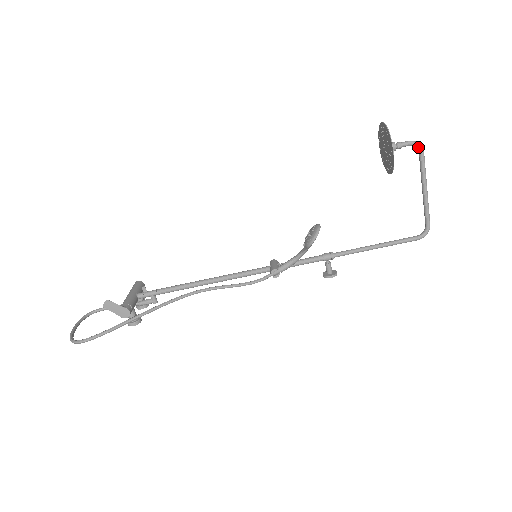
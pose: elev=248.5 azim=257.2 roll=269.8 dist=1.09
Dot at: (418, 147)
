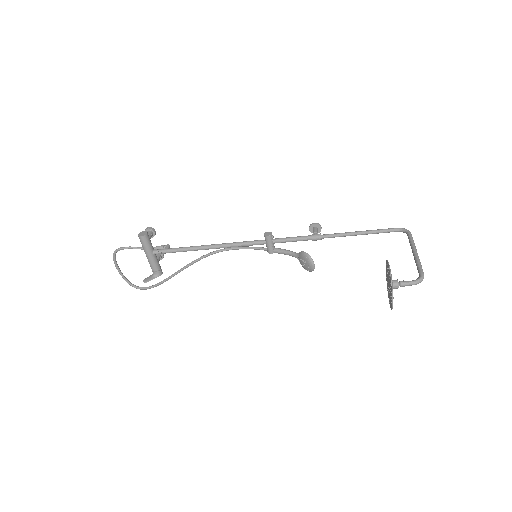
Dot at: (419, 281)
